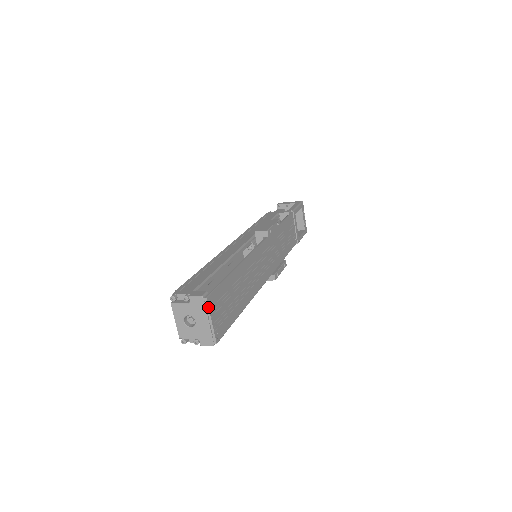
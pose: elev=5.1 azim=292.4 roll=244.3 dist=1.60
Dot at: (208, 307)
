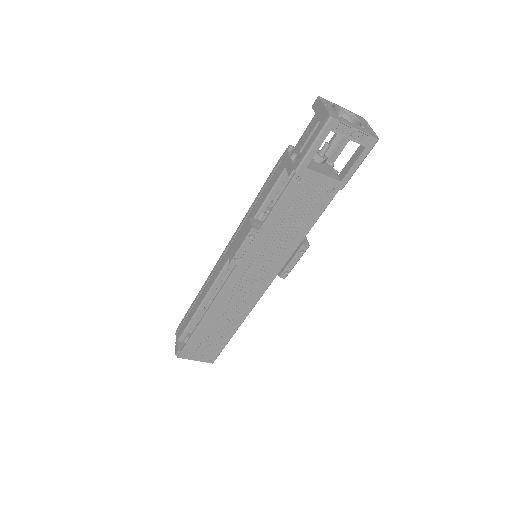
Dot at: occluded
